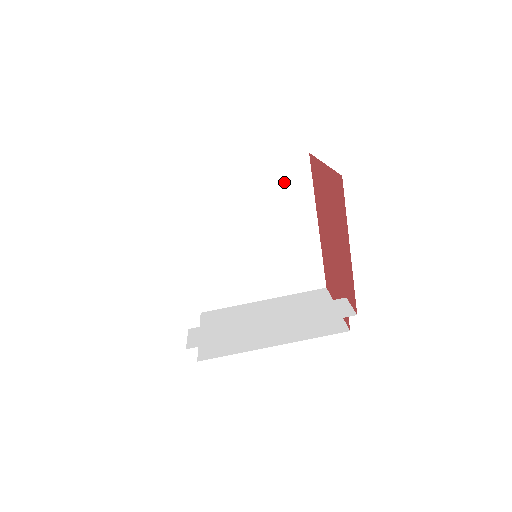
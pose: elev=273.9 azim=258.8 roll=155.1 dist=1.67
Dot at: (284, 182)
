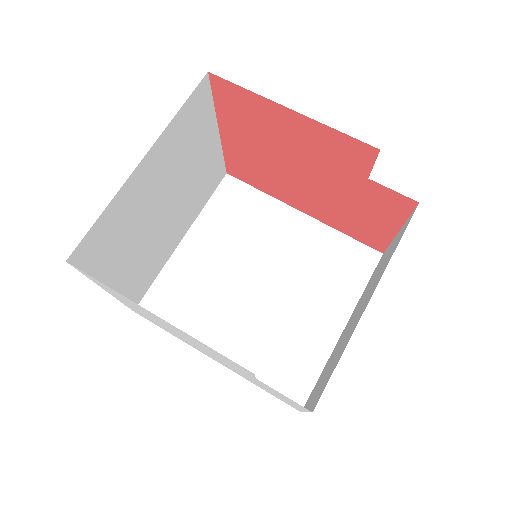
Dot at: (233, 212)
